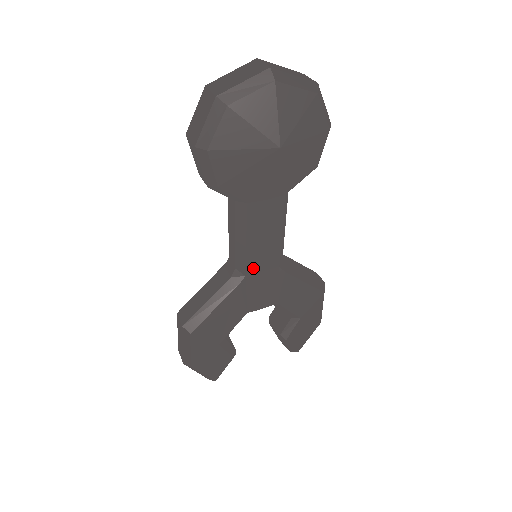
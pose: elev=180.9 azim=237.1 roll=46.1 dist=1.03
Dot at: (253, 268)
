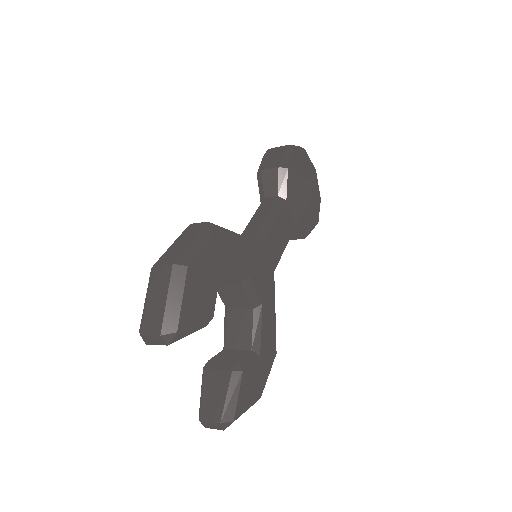
Dot at: (266, 247)
